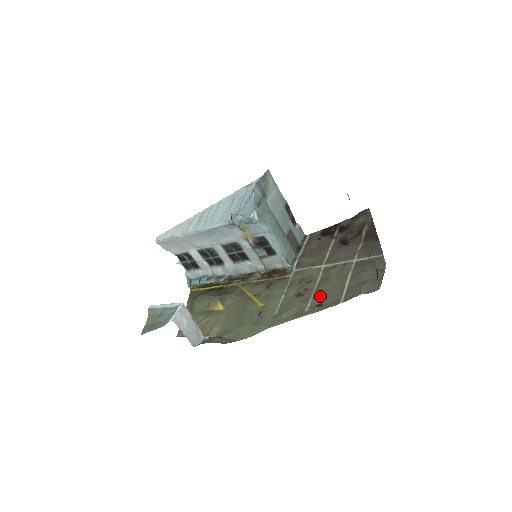
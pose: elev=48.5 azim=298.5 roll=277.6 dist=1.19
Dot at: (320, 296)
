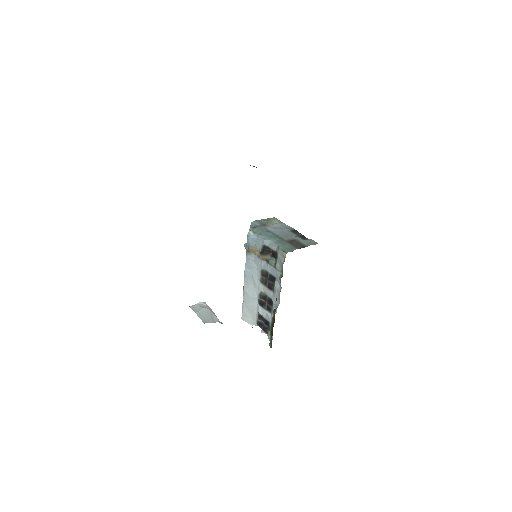
Dot at: occluded
